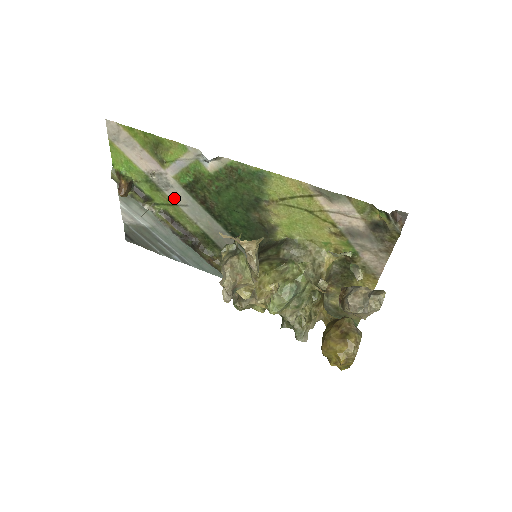
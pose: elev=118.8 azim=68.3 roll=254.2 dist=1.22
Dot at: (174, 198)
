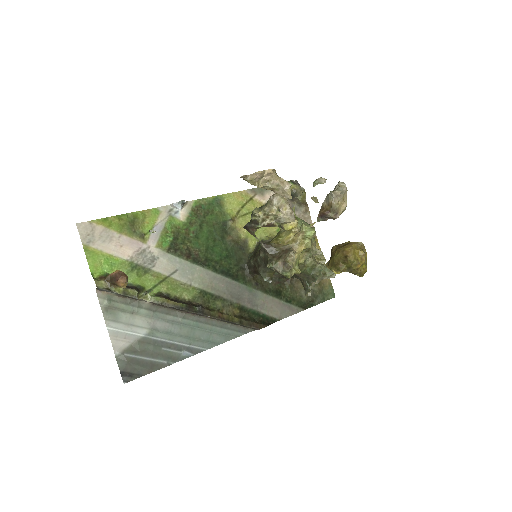
Dot at: (163, 270)
